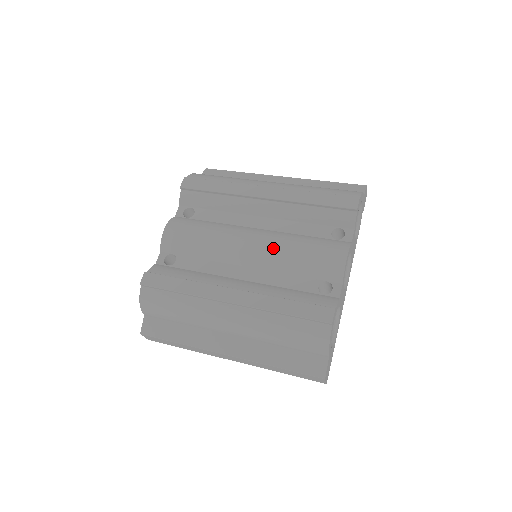
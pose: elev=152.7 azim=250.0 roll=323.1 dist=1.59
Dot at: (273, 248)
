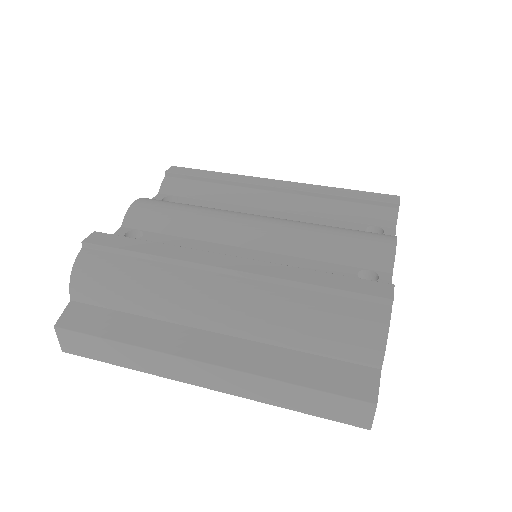
Dot at: (290, 227)
